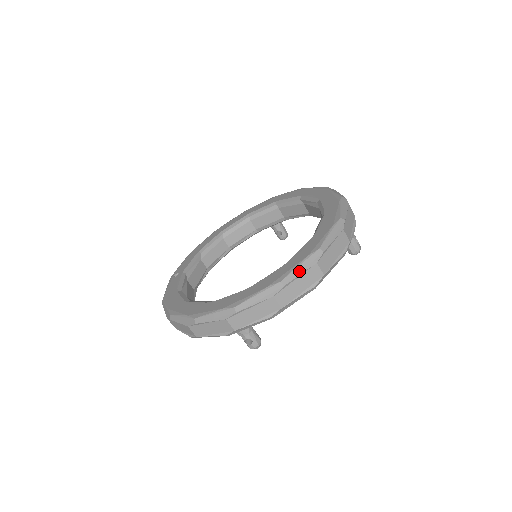
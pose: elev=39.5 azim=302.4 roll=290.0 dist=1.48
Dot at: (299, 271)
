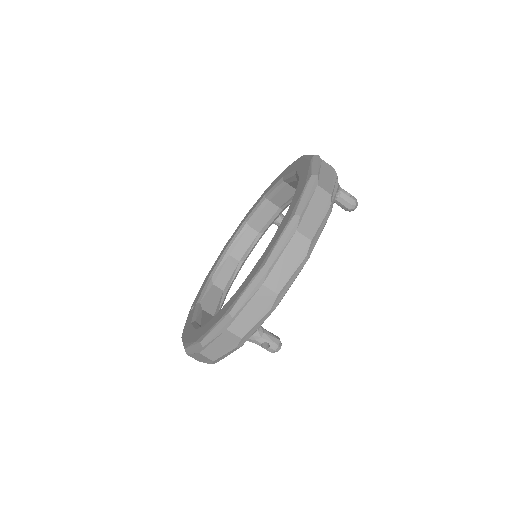
Dot at: (280, 247)
